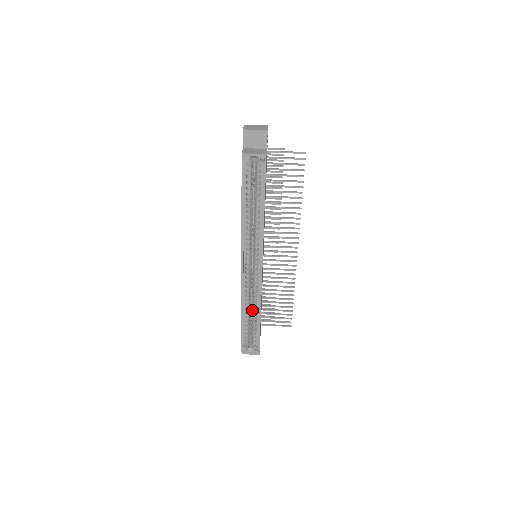
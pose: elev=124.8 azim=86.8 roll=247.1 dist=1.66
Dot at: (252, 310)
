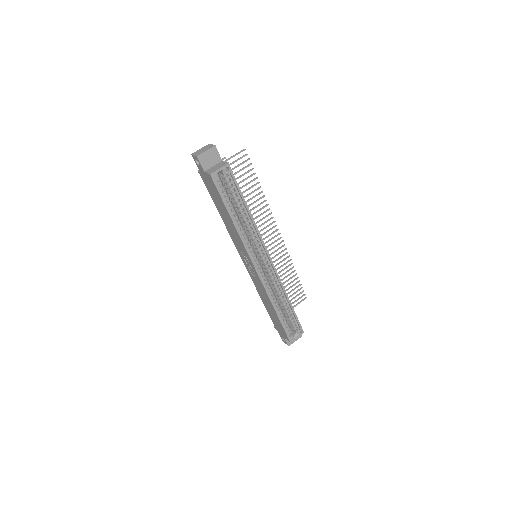
Dot at: (279, 301)
